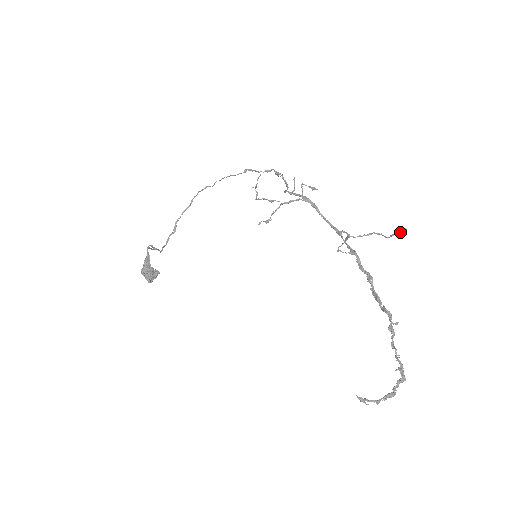
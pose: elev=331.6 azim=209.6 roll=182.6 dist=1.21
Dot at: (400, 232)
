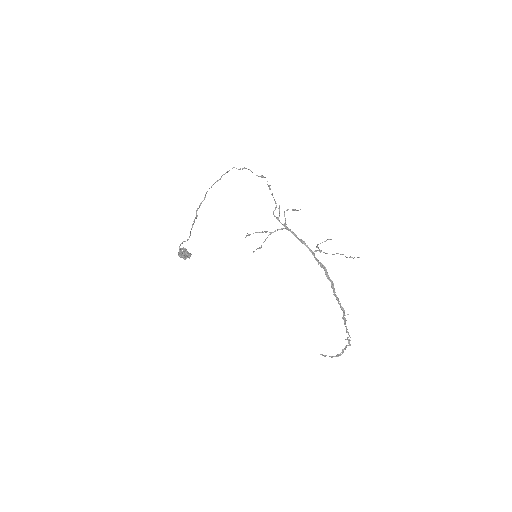
Dot at: occluded
